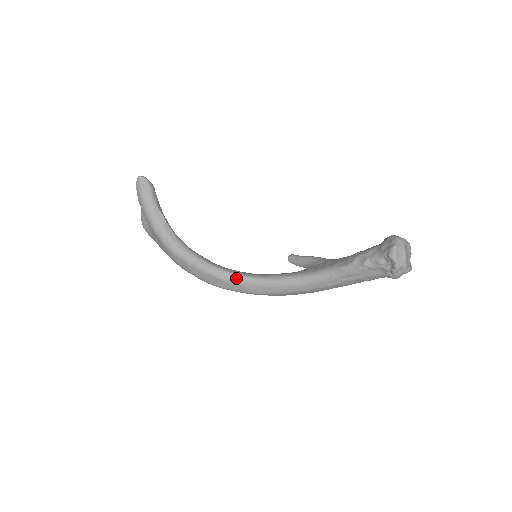
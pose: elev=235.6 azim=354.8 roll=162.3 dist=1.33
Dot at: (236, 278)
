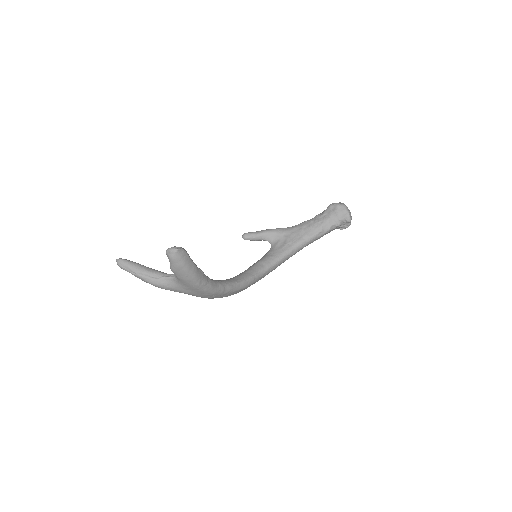
Dot at: (252, 280)
